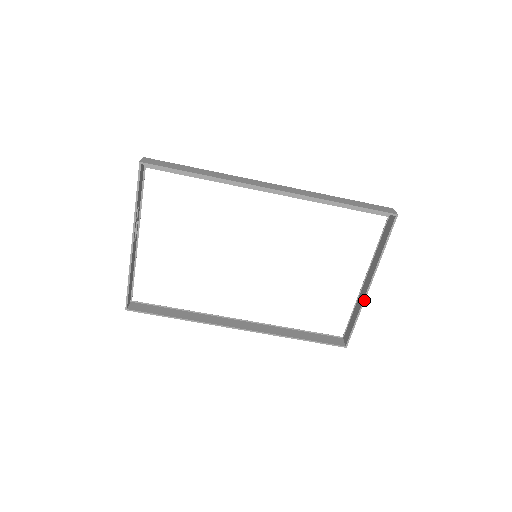
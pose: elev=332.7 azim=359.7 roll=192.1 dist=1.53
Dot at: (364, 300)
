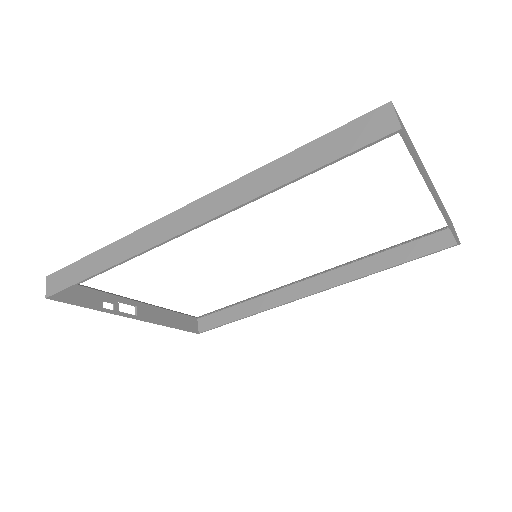
Dot at: (442, 212)
